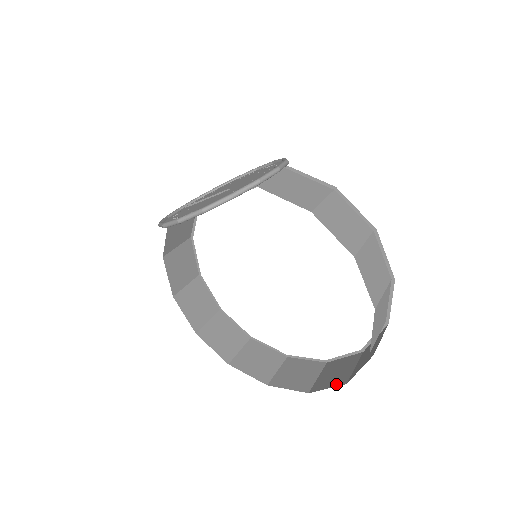
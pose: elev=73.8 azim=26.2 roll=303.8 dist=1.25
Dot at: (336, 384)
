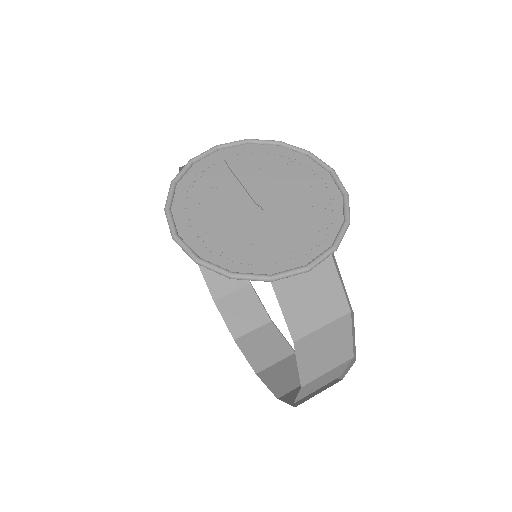
Dot at: (252, 362)
